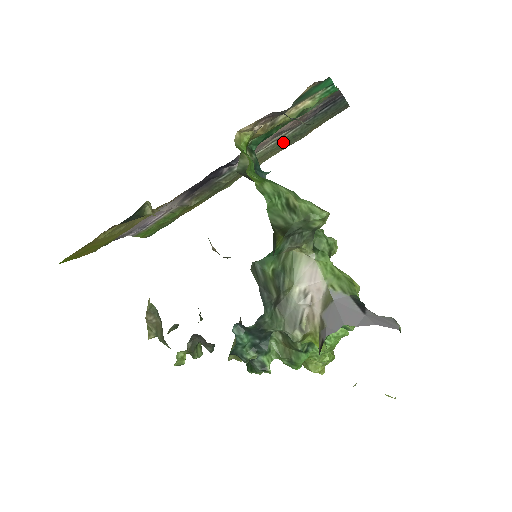
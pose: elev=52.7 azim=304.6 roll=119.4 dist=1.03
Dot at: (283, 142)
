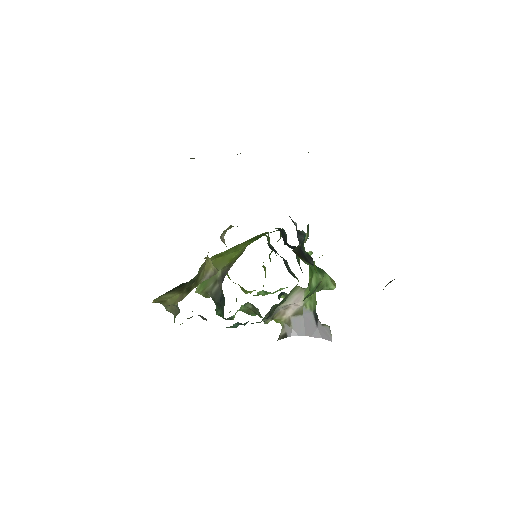
Dot at: occluded
